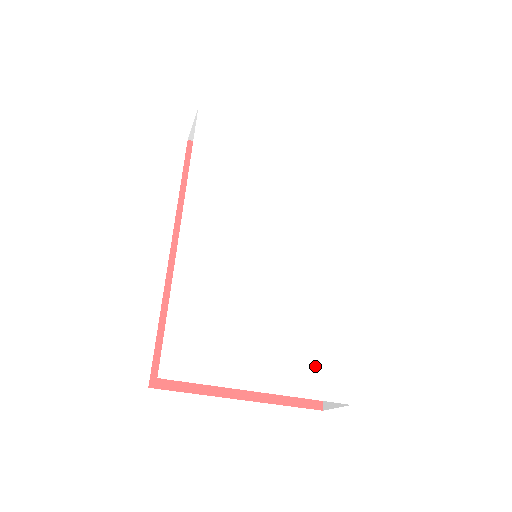
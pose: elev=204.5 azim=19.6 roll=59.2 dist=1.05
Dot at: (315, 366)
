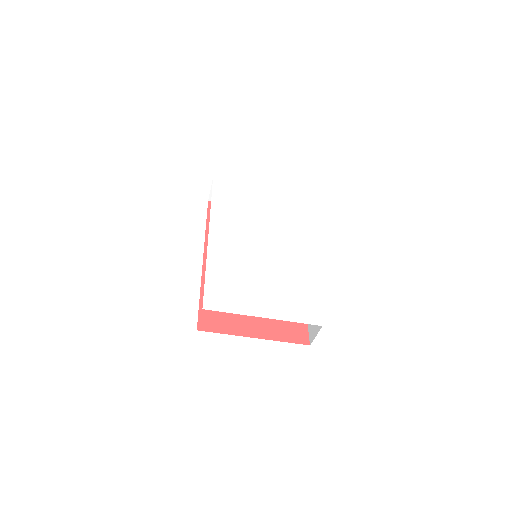
Dot at: (297, 306)
